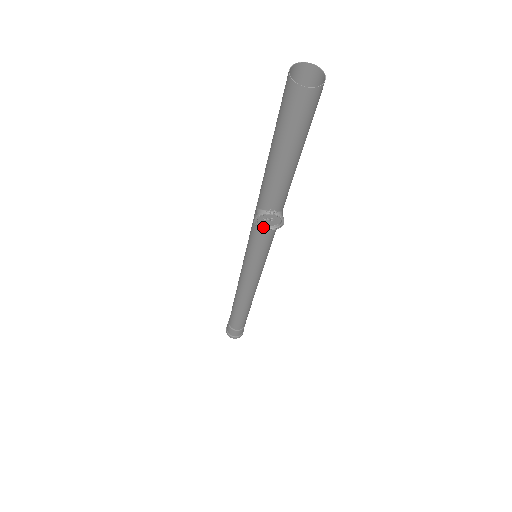
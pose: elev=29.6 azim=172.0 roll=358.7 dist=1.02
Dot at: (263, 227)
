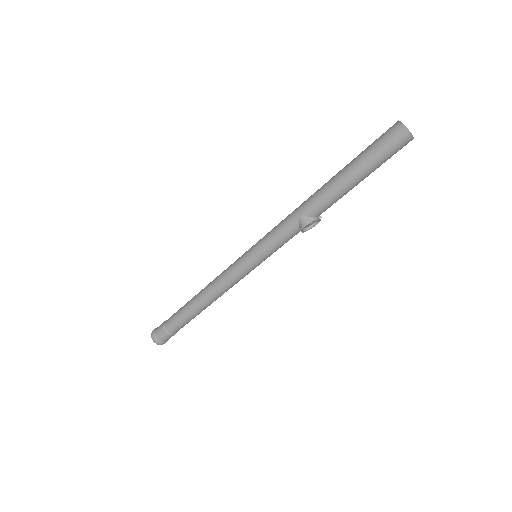
Dot at: (302, 230)
